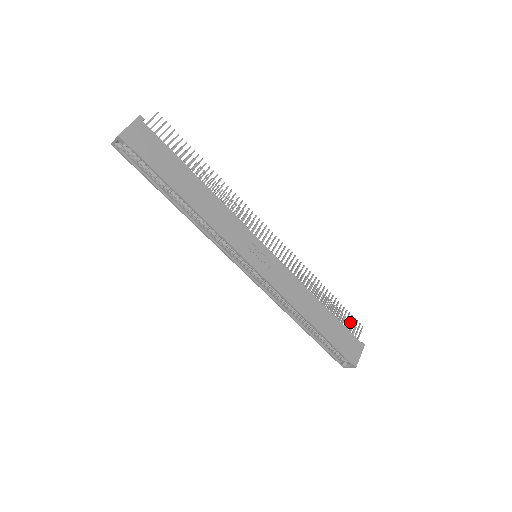
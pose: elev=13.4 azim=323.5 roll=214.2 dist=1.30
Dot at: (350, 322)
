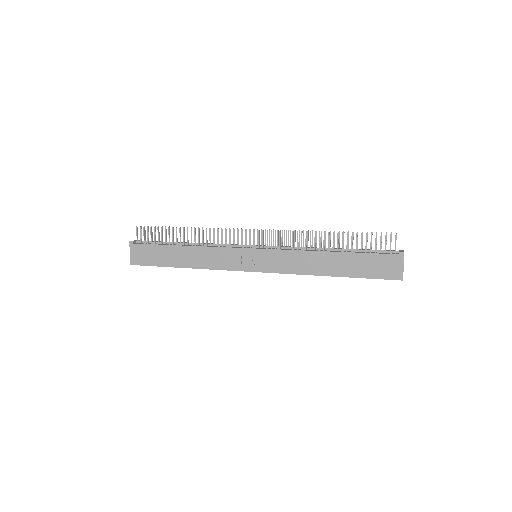
Dot at: occluded
